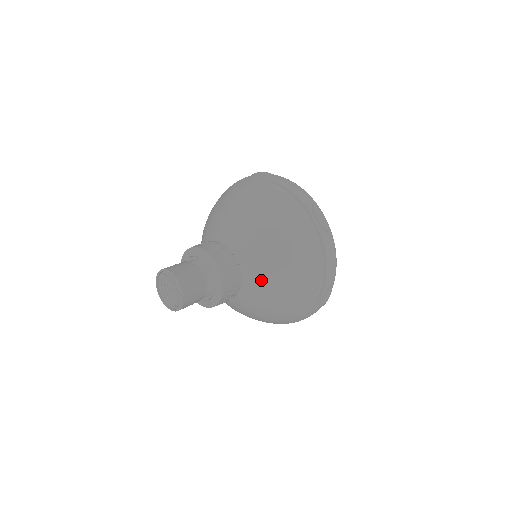
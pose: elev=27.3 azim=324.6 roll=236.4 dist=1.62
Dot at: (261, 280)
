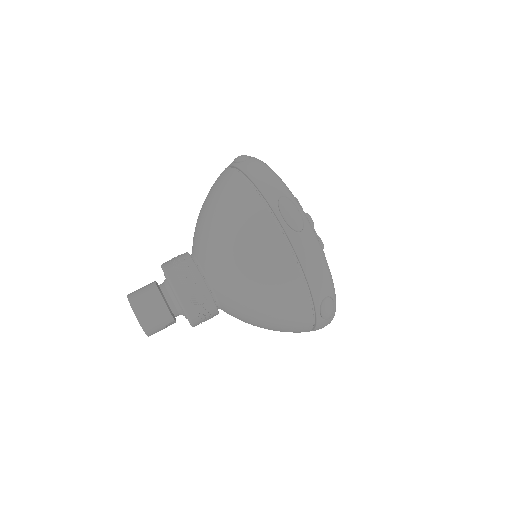
Dot at: (232, 297)
